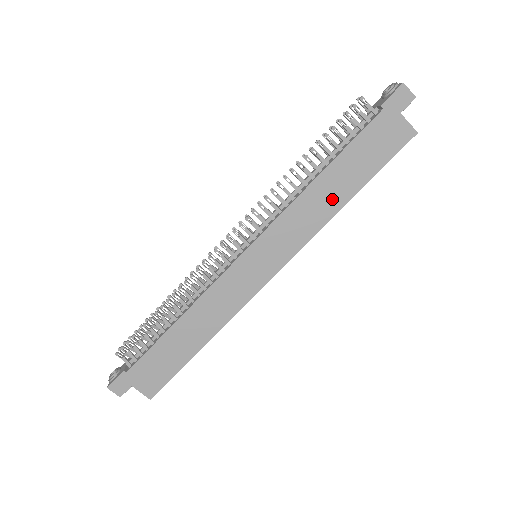
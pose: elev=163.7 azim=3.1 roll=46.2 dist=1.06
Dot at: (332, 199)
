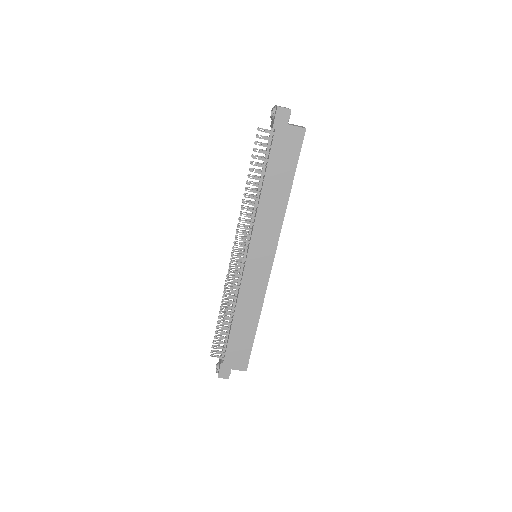
Dot at: (279, 199)
